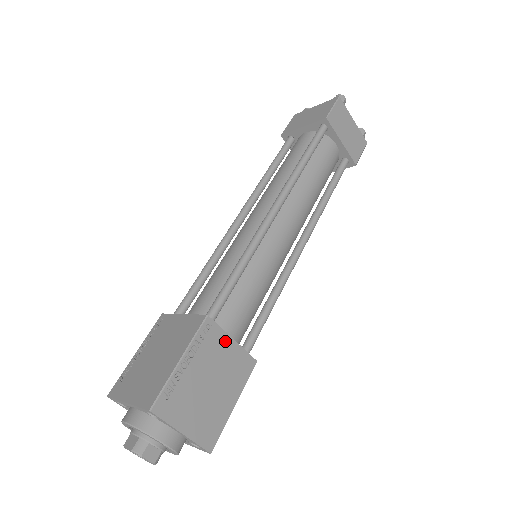
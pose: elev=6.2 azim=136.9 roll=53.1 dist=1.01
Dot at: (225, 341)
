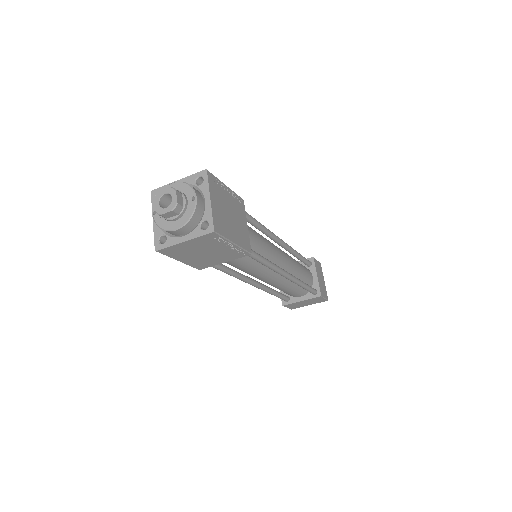
Dot at: (244, 219)
